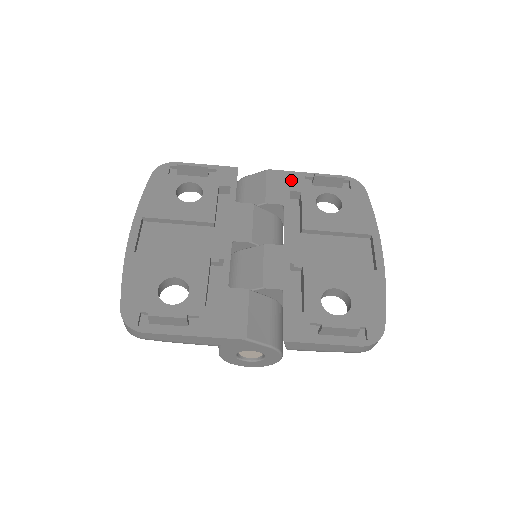
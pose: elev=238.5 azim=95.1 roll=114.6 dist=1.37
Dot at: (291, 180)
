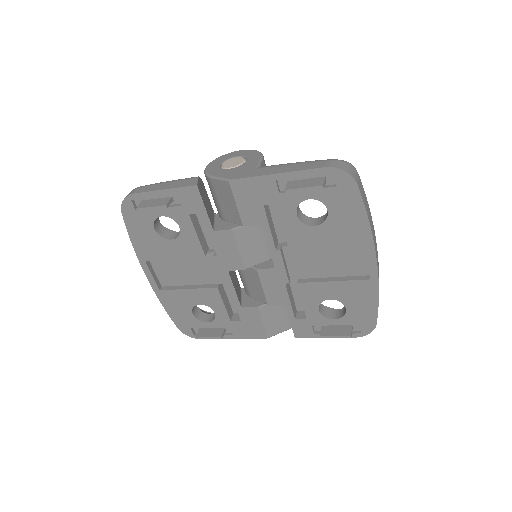
Dot at: (261, 190)
